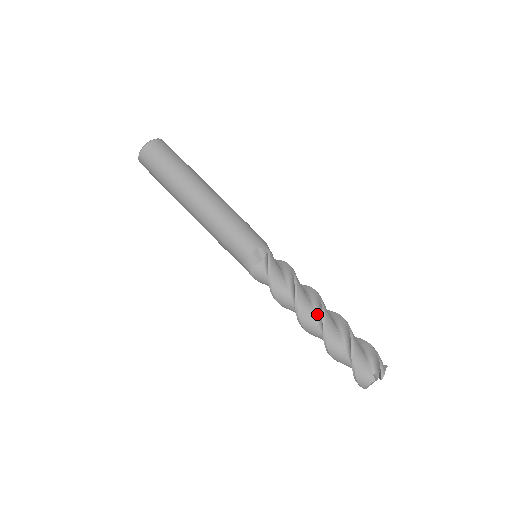
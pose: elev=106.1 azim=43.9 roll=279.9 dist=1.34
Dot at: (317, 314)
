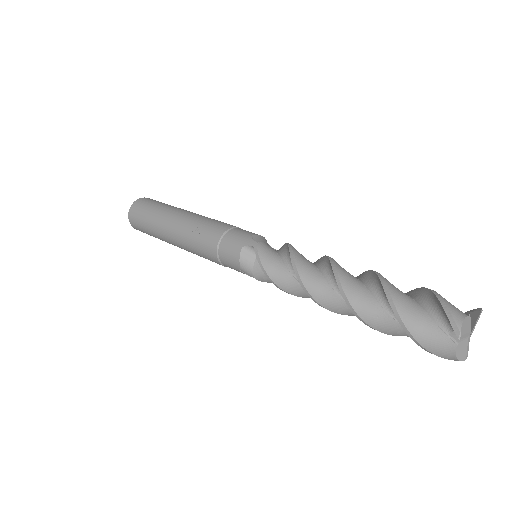
Dot at: occluded
